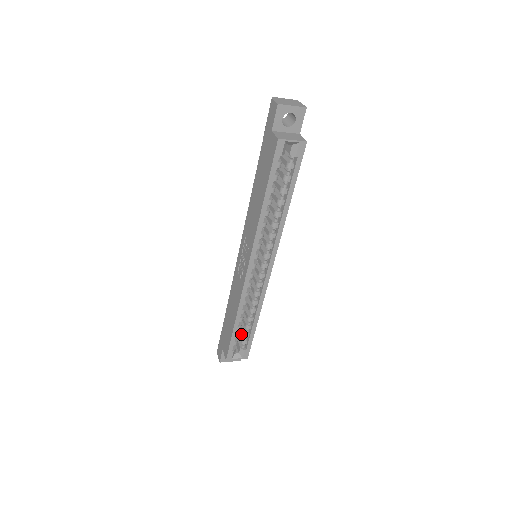
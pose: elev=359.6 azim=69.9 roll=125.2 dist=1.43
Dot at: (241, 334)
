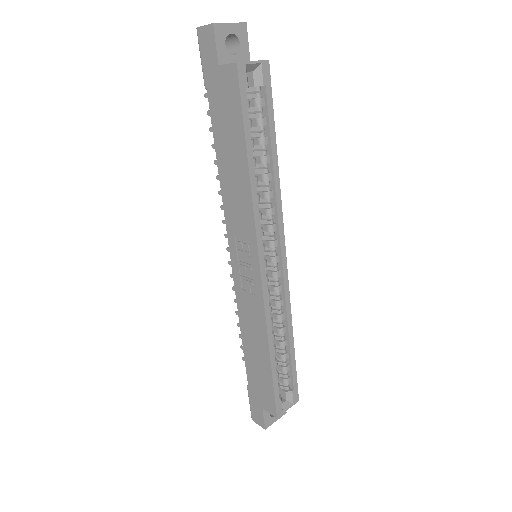
Dot at: occluded
